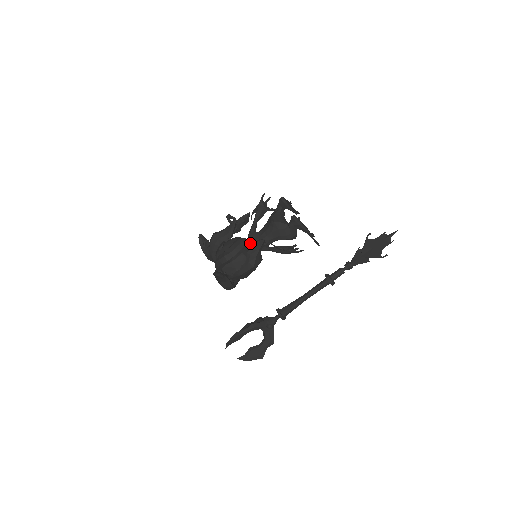
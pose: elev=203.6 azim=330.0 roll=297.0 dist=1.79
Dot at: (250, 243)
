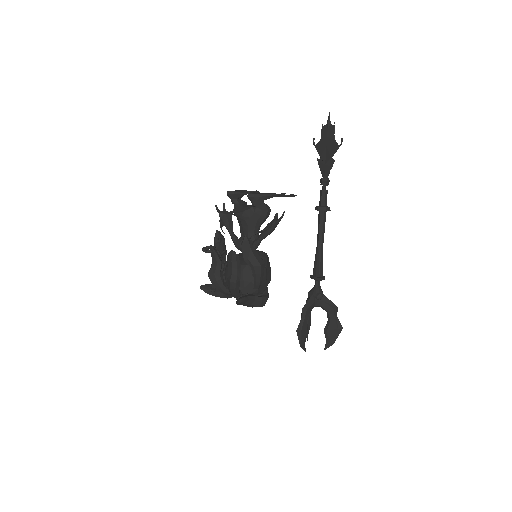
Dot at: occluded
